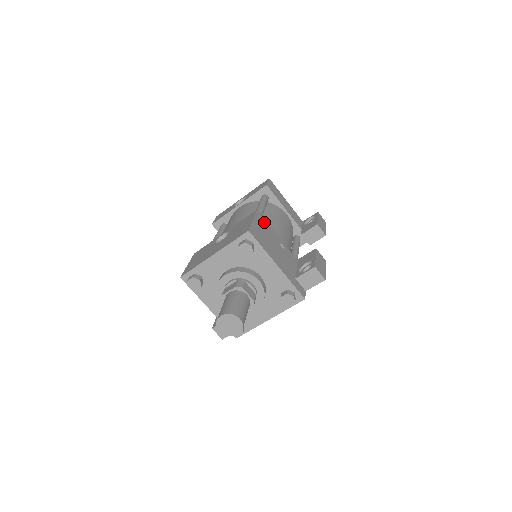
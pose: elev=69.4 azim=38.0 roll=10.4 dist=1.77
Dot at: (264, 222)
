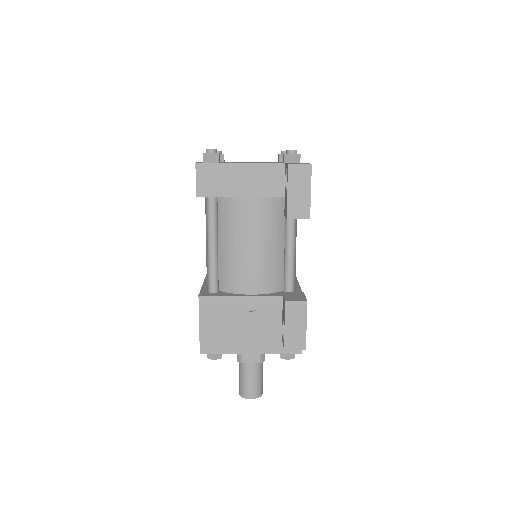
Dot at: (215, 302)
